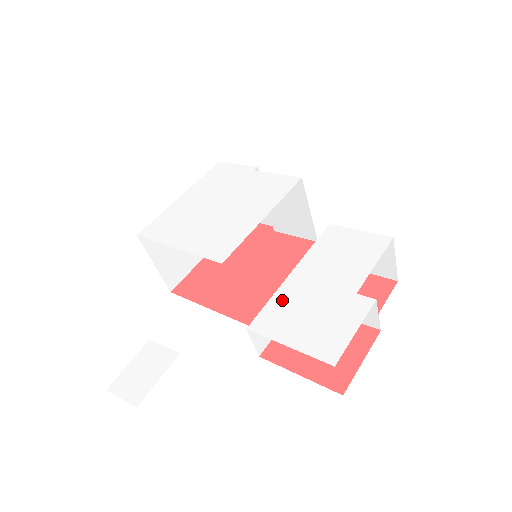
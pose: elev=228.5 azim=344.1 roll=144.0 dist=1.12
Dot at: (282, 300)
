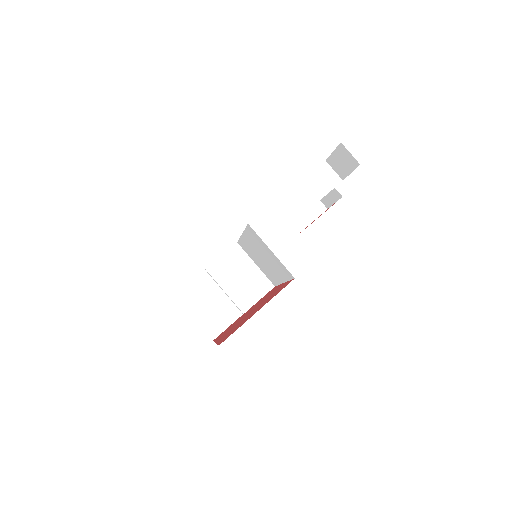
Dot at: occluded
